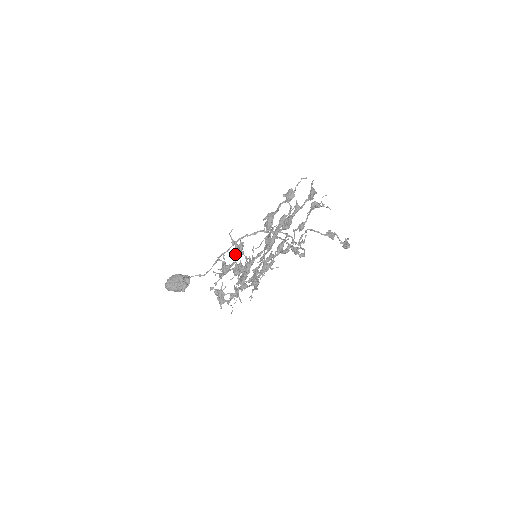
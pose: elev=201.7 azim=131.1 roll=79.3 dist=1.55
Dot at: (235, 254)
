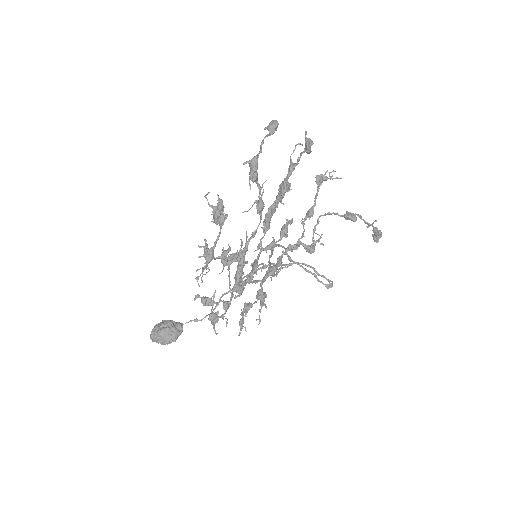
Dot at: (214, 219)
